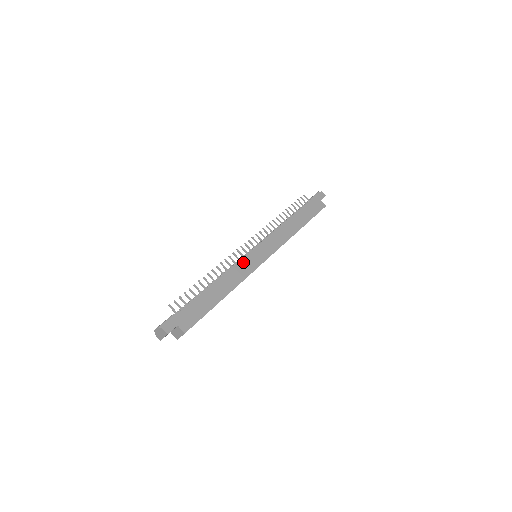
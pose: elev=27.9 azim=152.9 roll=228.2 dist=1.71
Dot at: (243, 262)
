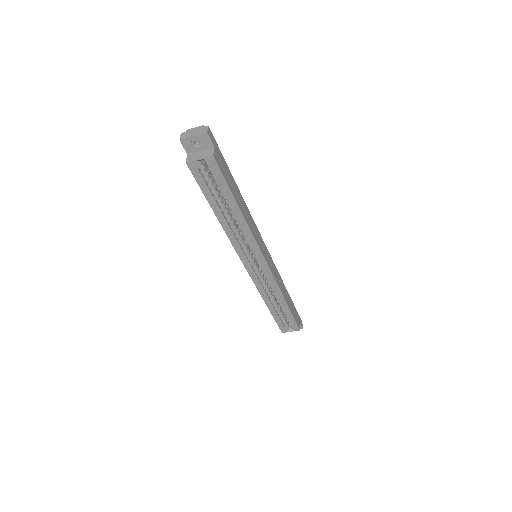
Dot at: (258, 232)
